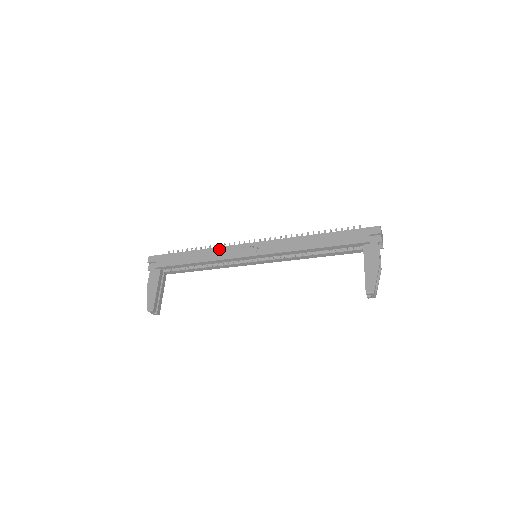
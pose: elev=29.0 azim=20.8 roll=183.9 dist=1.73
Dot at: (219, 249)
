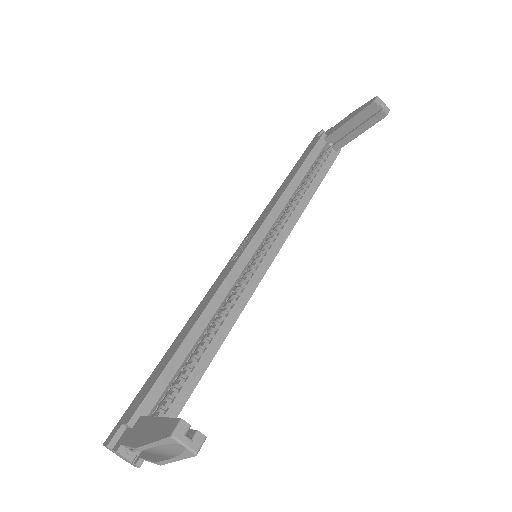
Dot at: (204, 298)
